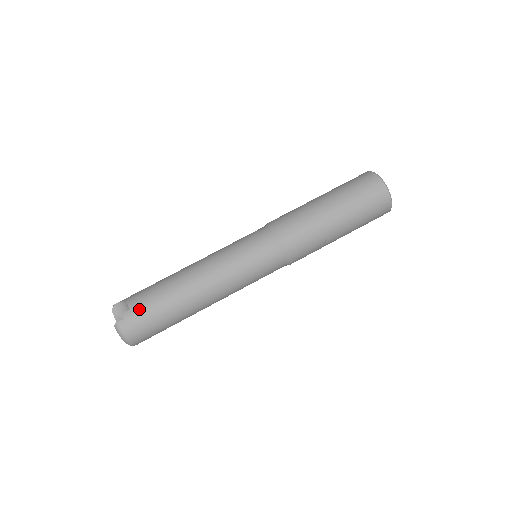
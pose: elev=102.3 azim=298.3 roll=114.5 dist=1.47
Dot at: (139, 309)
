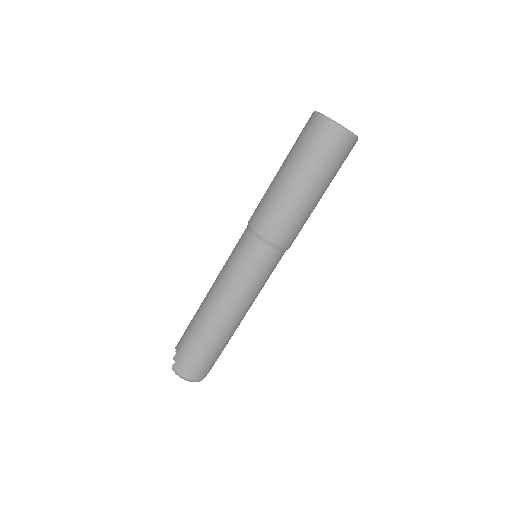
Dot at: (181, 349)
